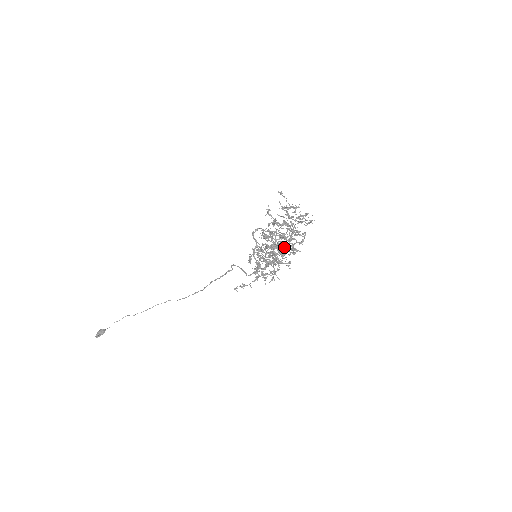
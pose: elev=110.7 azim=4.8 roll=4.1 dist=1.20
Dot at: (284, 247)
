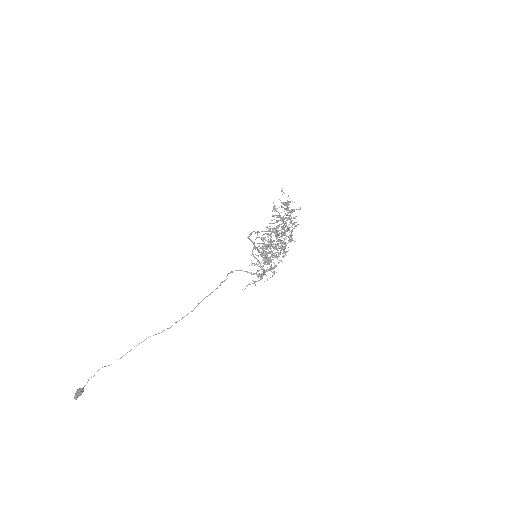
Dot at: occluded
